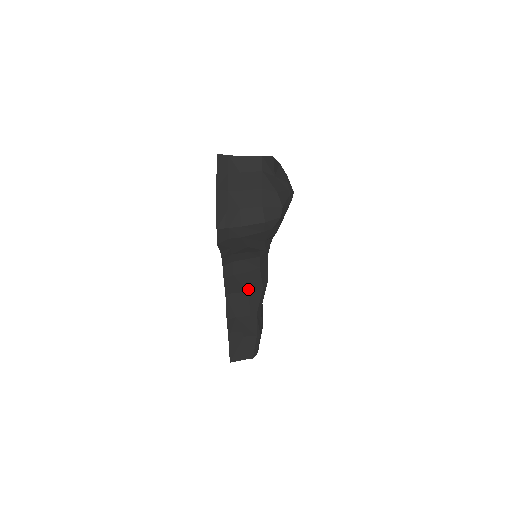
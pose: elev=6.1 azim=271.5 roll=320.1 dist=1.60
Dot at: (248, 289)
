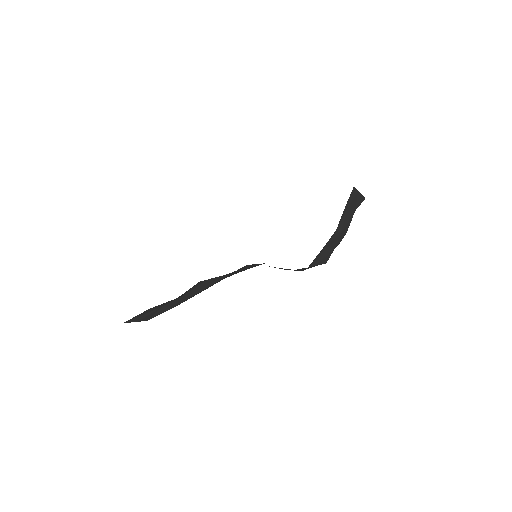
Dot at: occluded
